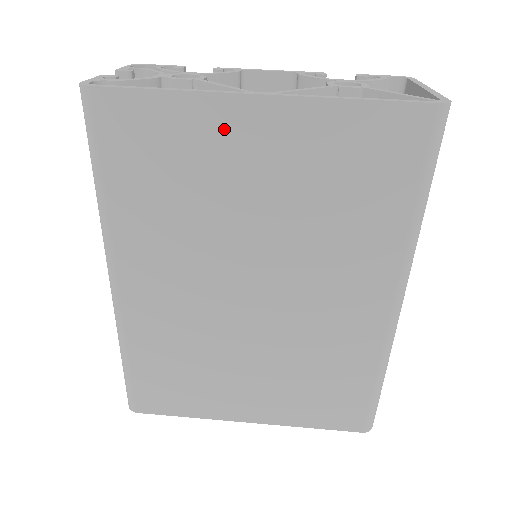
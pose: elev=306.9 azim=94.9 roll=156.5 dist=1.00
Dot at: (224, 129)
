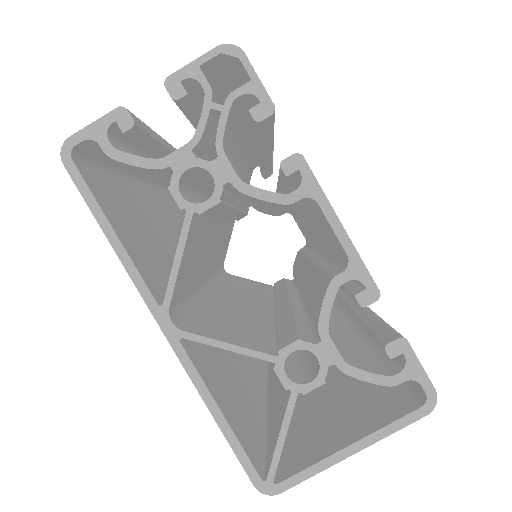
Dot at: occluded
